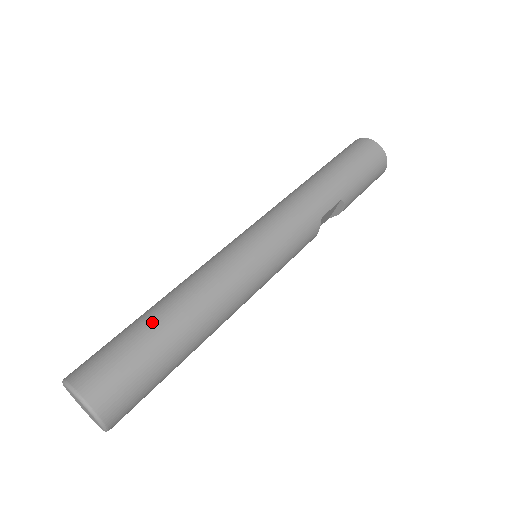
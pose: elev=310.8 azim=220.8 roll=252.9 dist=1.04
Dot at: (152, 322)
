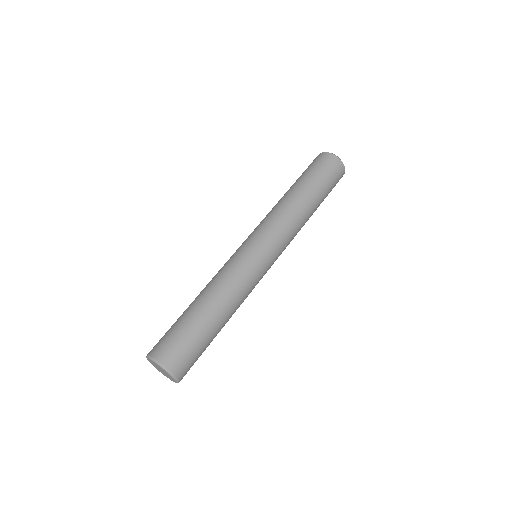
Dot at: (209, 324)
